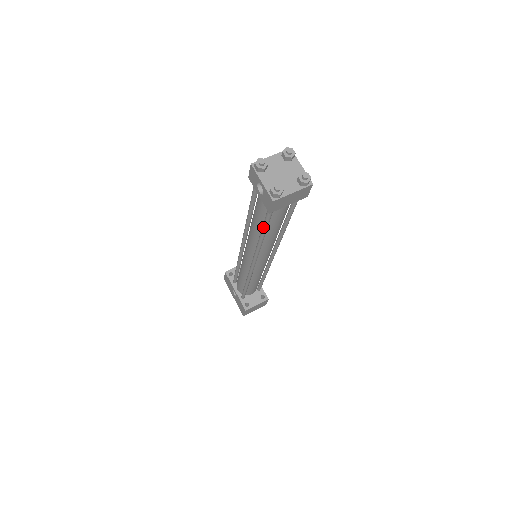
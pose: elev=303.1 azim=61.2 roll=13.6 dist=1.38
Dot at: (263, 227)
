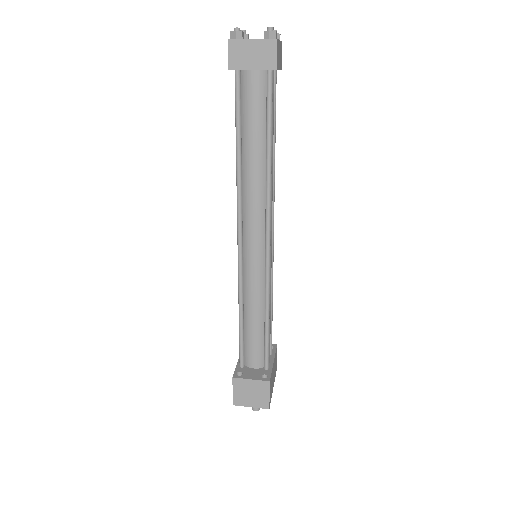
Dot at: (235, 124)
